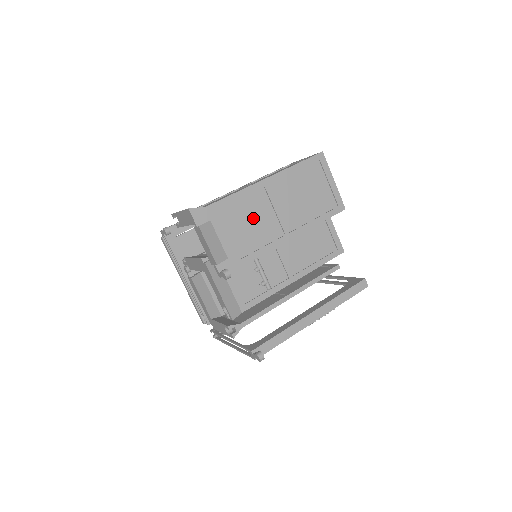
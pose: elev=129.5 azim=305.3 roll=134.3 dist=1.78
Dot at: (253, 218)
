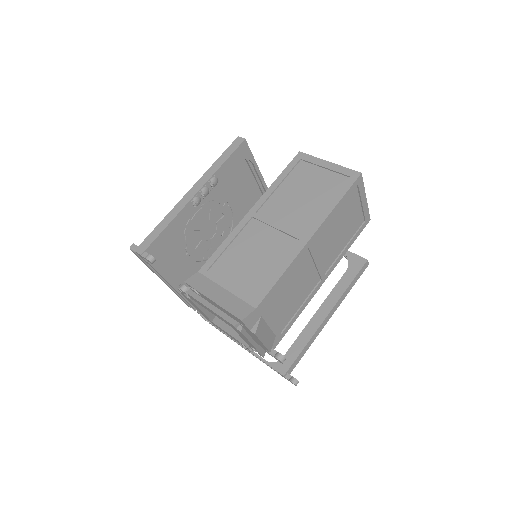
Dot at: (296, 284)
